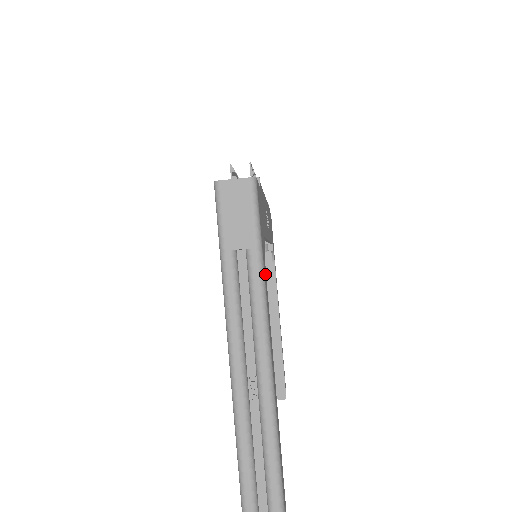
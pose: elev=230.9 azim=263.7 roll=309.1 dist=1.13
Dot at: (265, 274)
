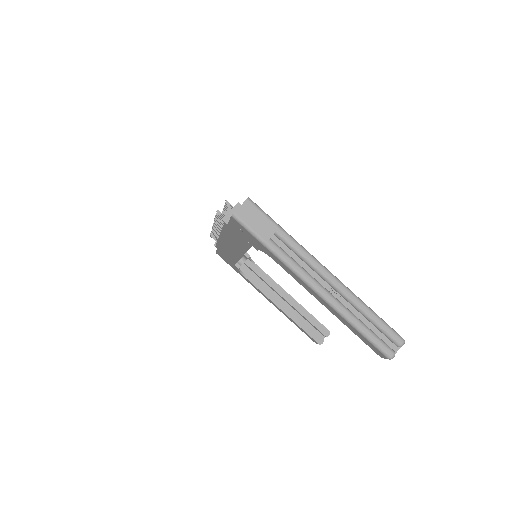
Dot at: occluded
